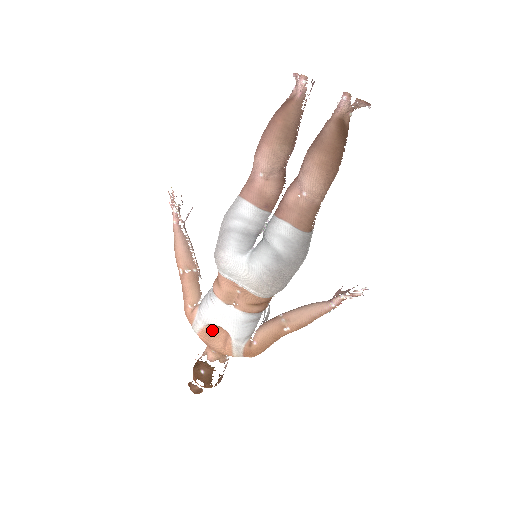
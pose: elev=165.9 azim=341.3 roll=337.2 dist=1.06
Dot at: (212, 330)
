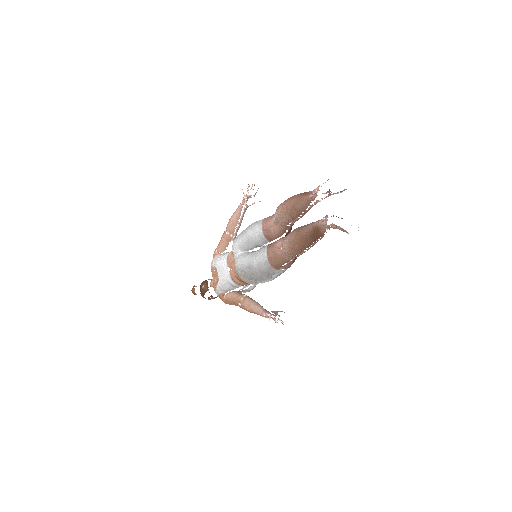
Dot at: (216, 272)
